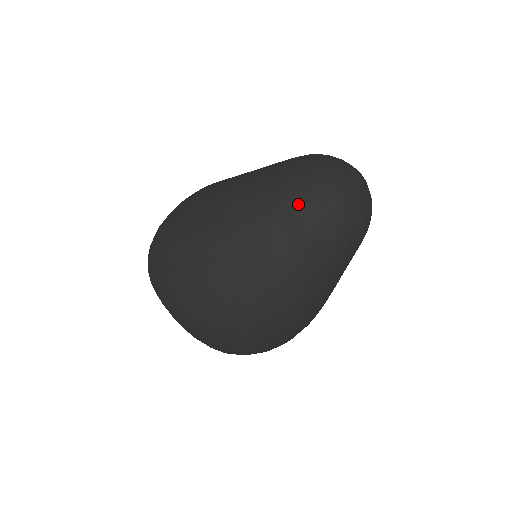
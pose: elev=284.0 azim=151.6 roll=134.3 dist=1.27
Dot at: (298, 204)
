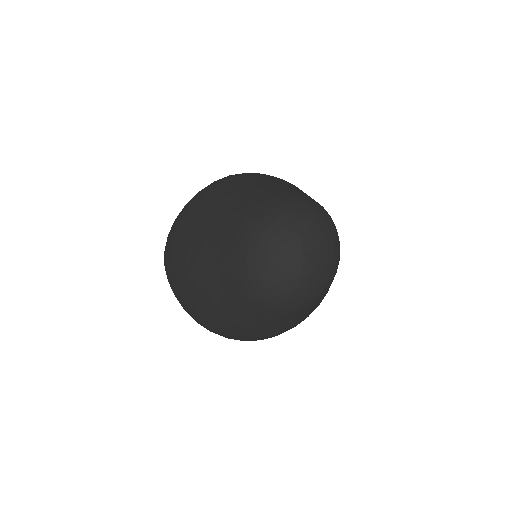
Dot at: (240, 291)
